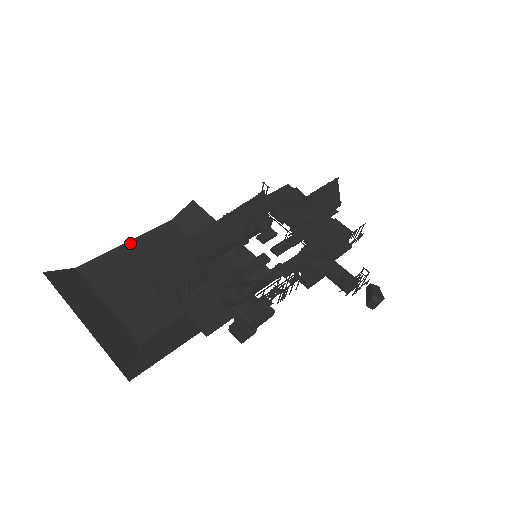
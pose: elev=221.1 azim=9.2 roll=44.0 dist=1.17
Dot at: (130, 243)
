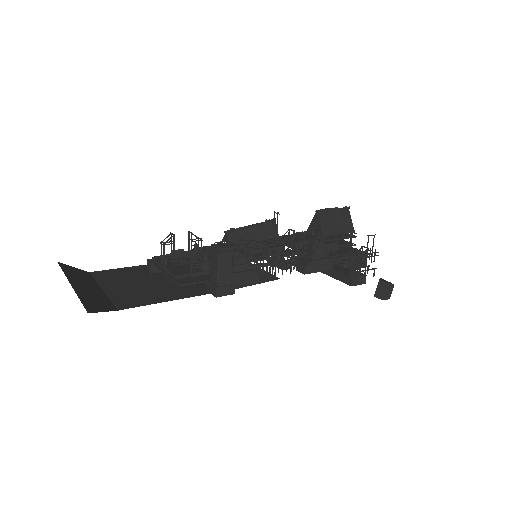
Dot at: (146, 265)
